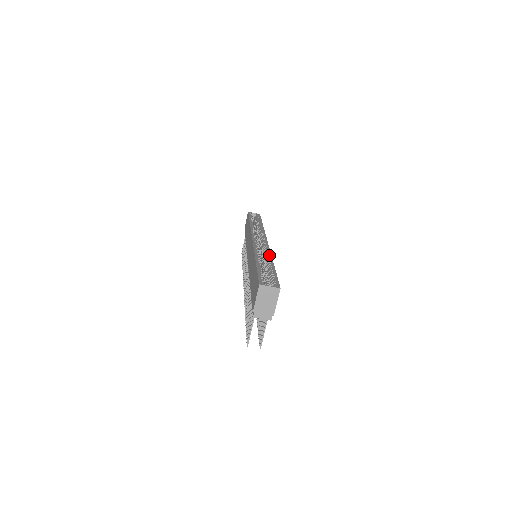
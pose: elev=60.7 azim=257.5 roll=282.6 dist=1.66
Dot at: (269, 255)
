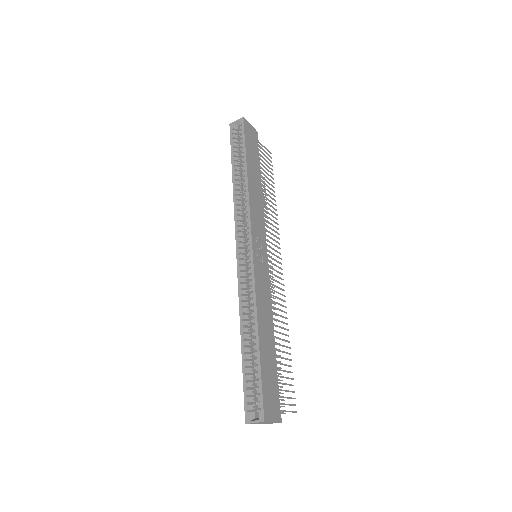
Dot at: (254, 310)
